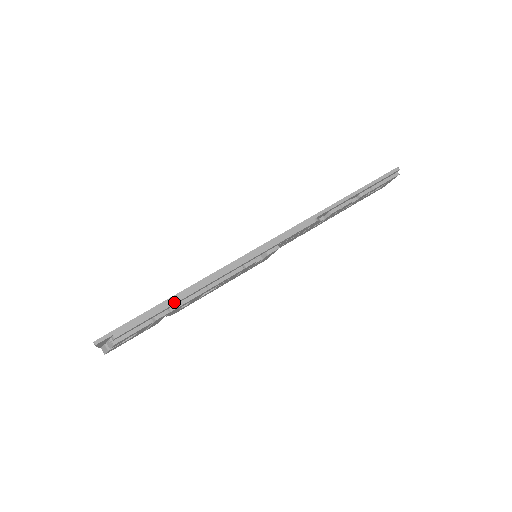
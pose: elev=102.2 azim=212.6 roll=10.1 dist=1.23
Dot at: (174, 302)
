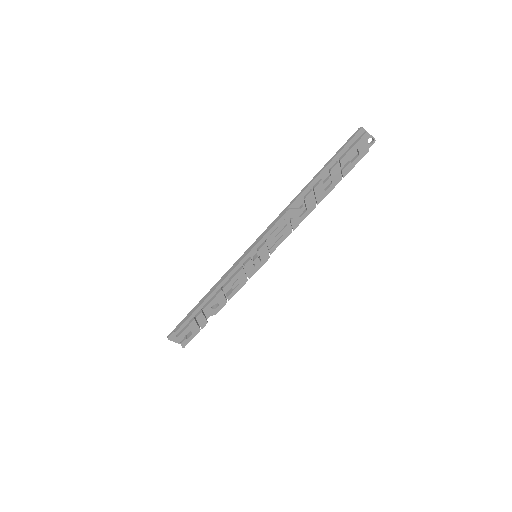
Dot at: (201, 303)
